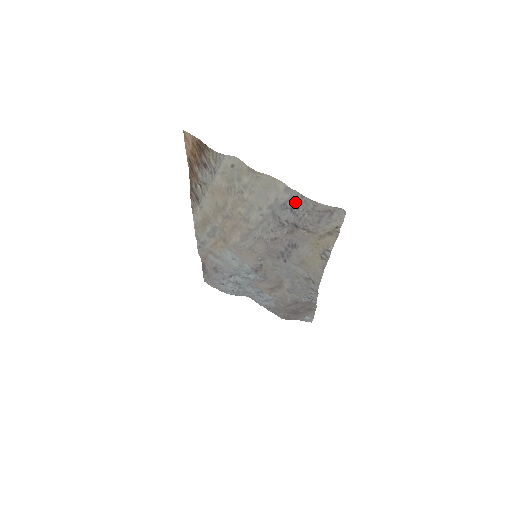
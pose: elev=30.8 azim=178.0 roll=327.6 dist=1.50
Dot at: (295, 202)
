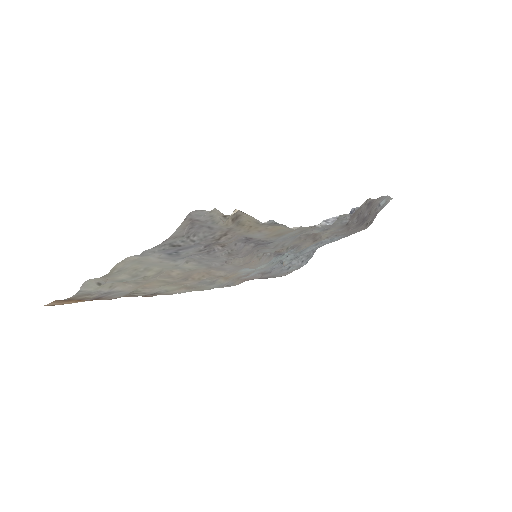
Dot at: (167, 249)
